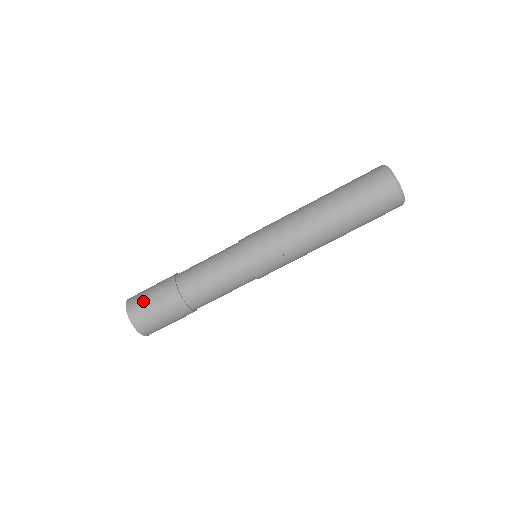
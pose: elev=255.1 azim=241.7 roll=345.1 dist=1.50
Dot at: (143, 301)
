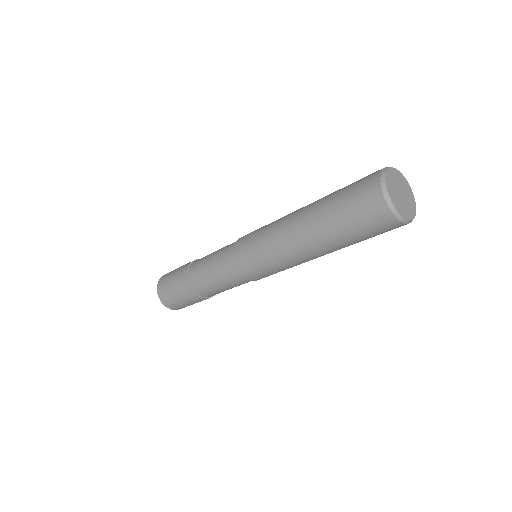
Dot at: (171, 298)
